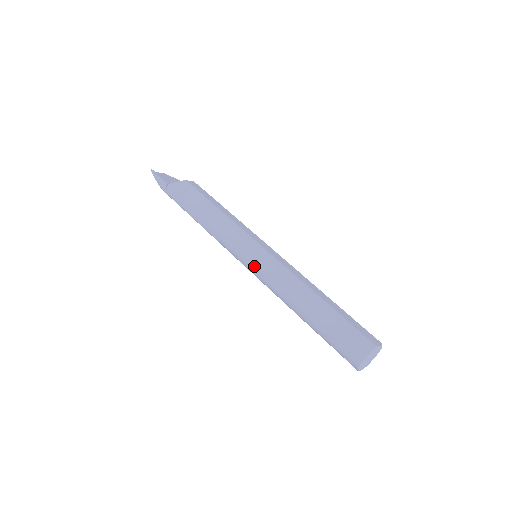
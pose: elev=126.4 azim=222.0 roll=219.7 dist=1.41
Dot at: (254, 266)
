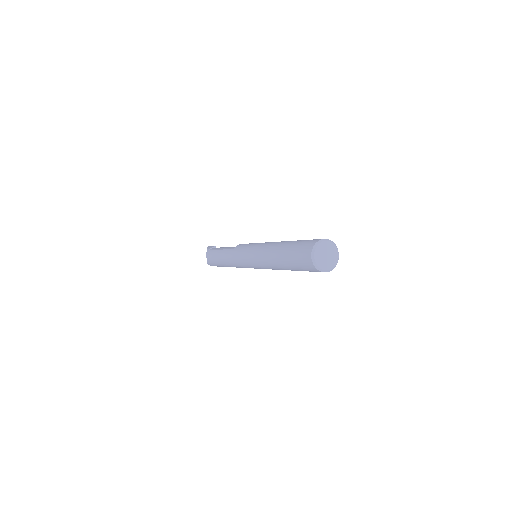
Dot at: (258, 243)
